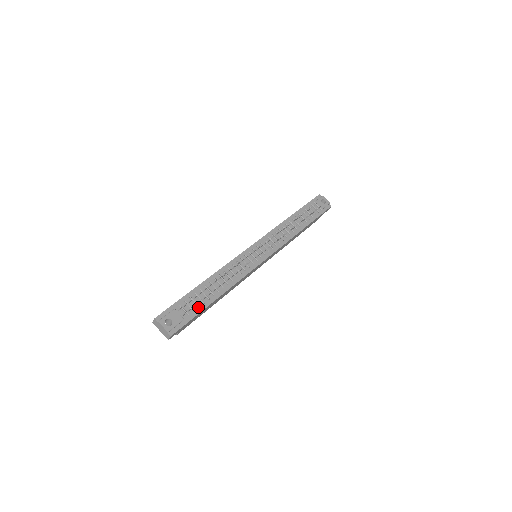
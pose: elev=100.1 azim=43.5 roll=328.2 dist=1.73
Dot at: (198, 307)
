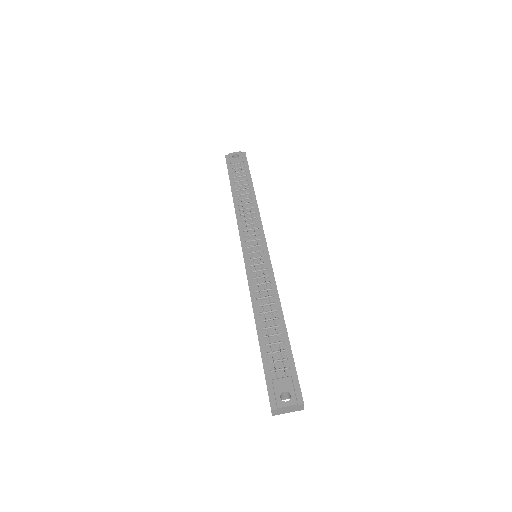
Dot at: (284, 352)
